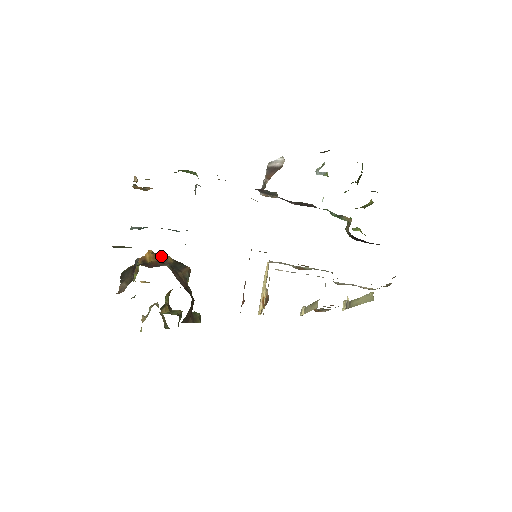
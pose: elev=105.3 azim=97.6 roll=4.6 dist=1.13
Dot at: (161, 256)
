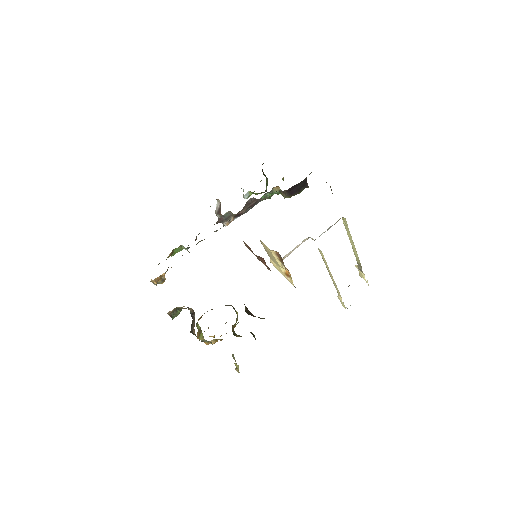
Dot at: occluded
